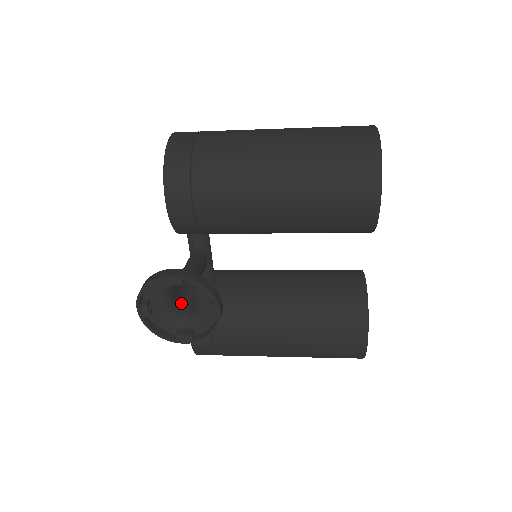
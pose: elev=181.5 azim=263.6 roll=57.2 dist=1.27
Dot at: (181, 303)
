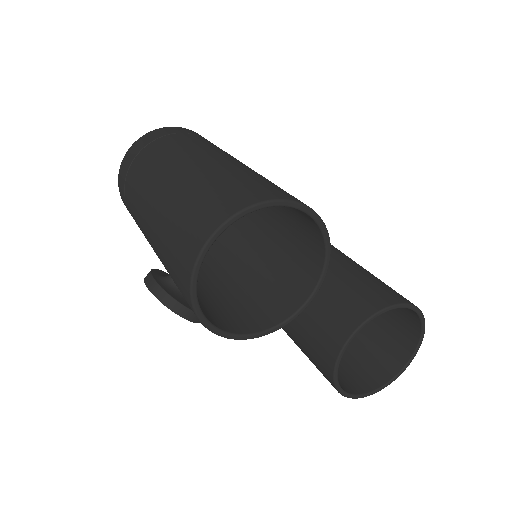
Dot at: occluded
